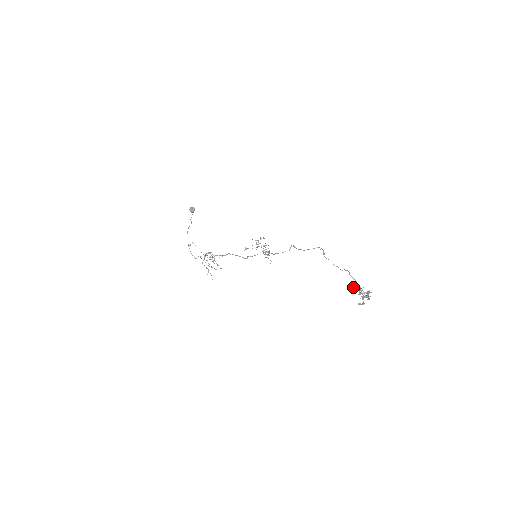
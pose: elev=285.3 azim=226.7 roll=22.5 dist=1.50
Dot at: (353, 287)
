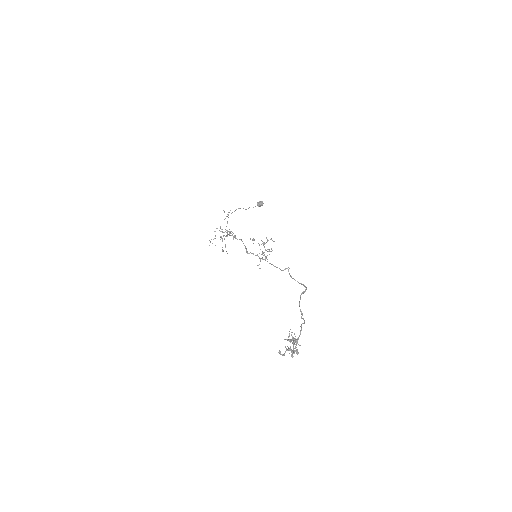
Dot at: occluded
